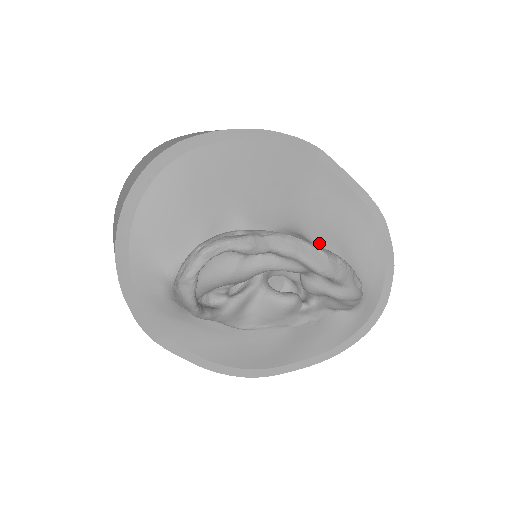
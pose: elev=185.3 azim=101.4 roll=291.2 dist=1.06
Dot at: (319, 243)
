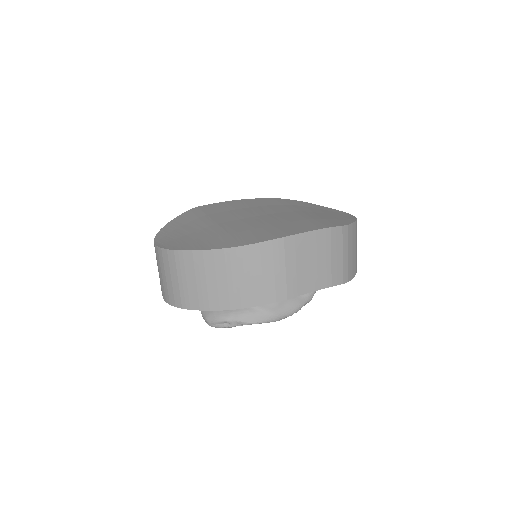
Dot at: occluded
